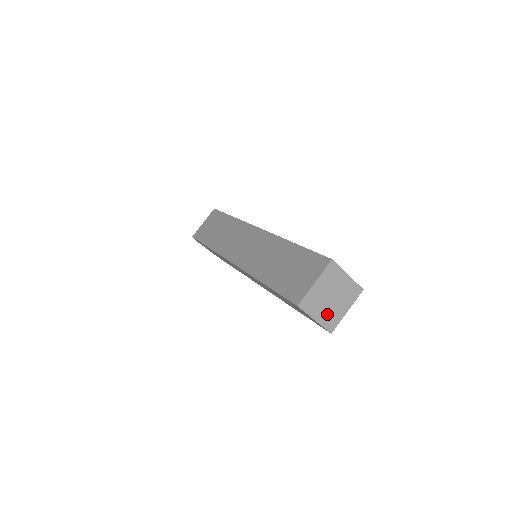
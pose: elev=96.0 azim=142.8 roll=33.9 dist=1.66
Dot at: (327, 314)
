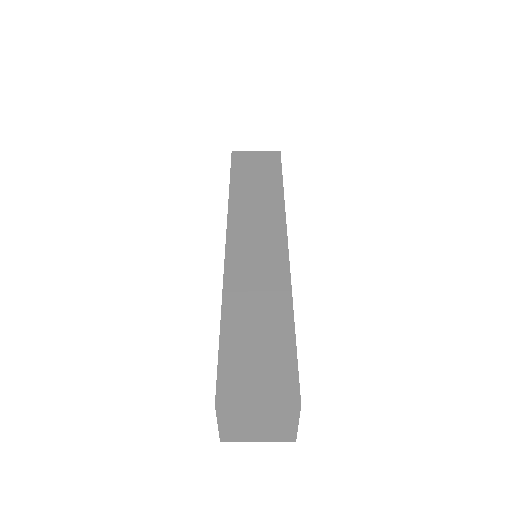
Dot at: (236, 429)
